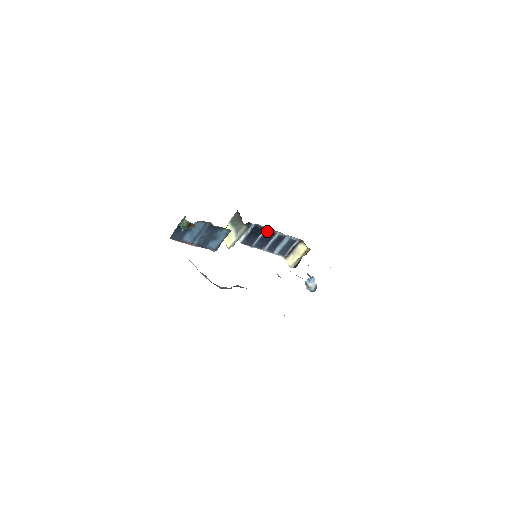
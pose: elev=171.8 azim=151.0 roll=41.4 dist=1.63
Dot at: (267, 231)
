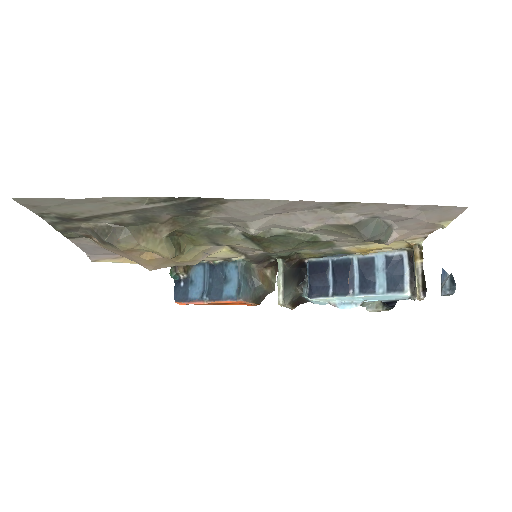
Dot at: (334, 263)
